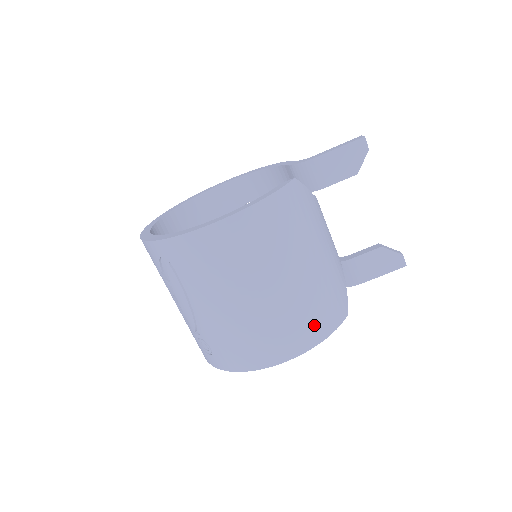
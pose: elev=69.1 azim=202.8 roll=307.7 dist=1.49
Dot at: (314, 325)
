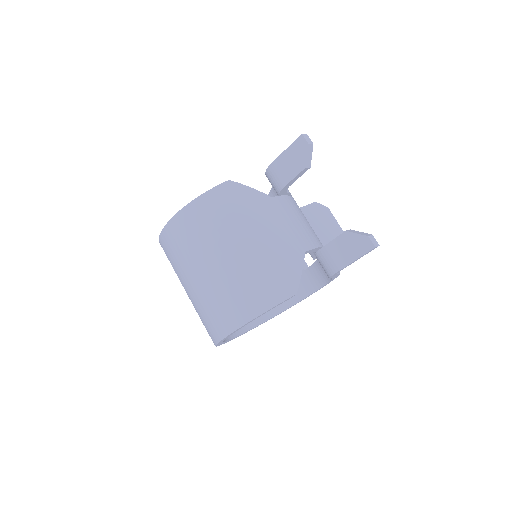
Dot at: (251, 299)
